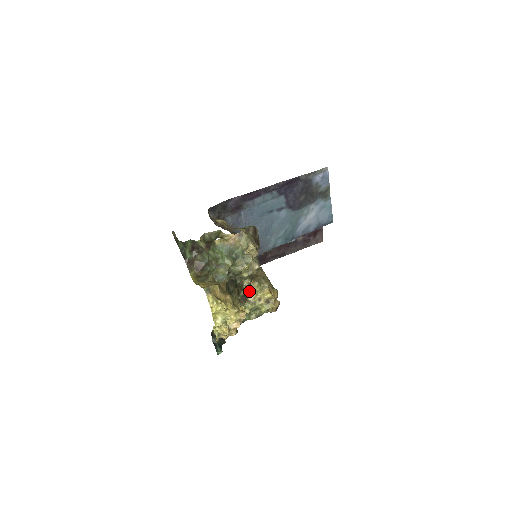
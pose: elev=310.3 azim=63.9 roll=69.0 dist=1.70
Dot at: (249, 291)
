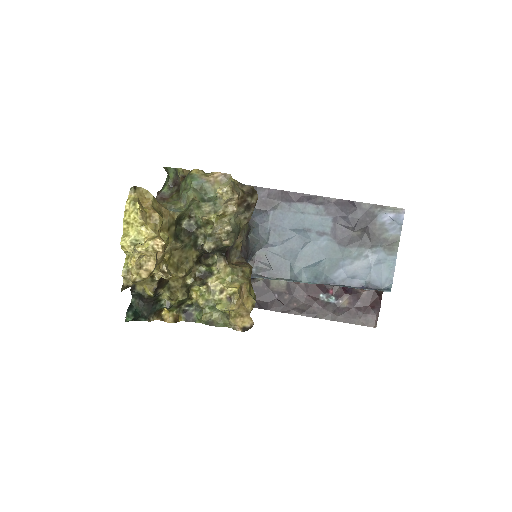
Dot at: (215, 274)
